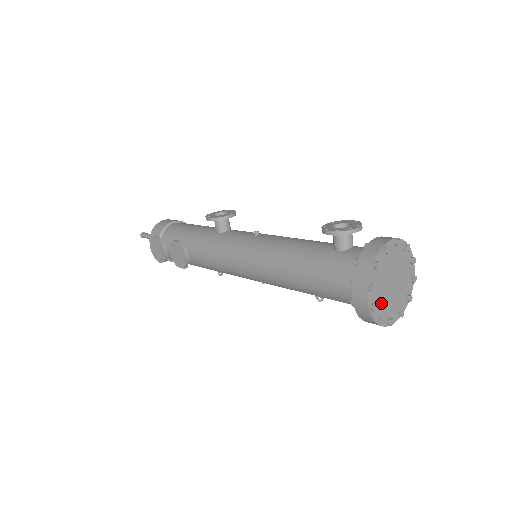
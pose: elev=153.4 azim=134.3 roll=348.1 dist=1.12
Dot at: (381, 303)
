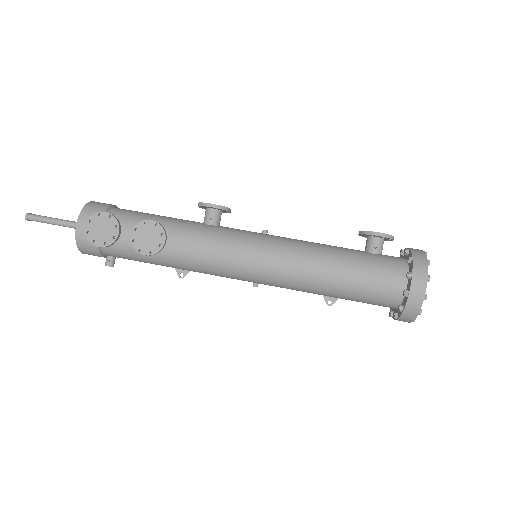
Dot at: occluded
